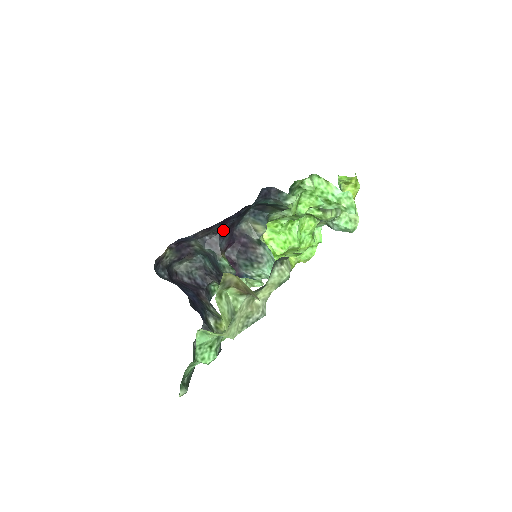
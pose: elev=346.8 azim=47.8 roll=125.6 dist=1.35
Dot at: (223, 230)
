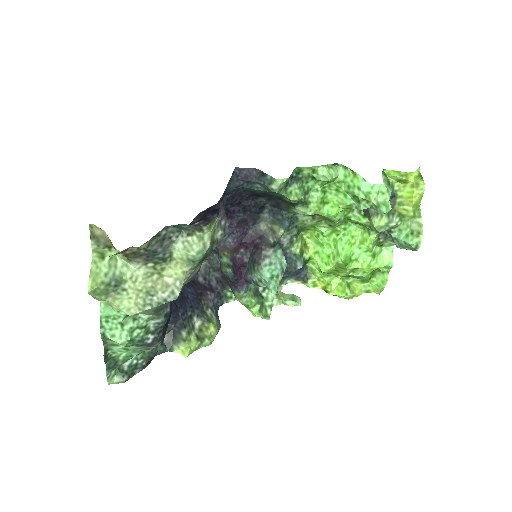
Dot at: (230, 225)
